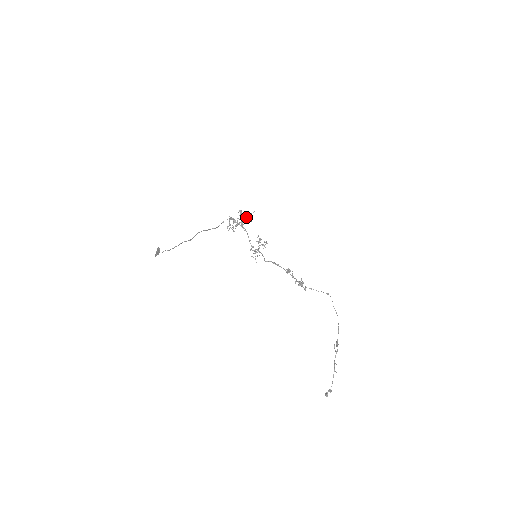
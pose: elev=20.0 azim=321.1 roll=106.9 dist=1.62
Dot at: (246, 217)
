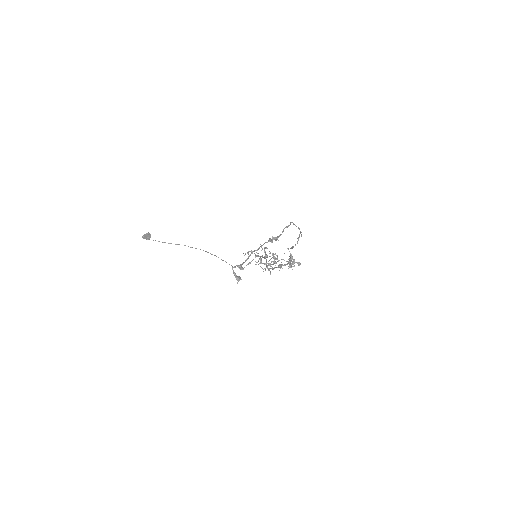
Dot at: occluded
